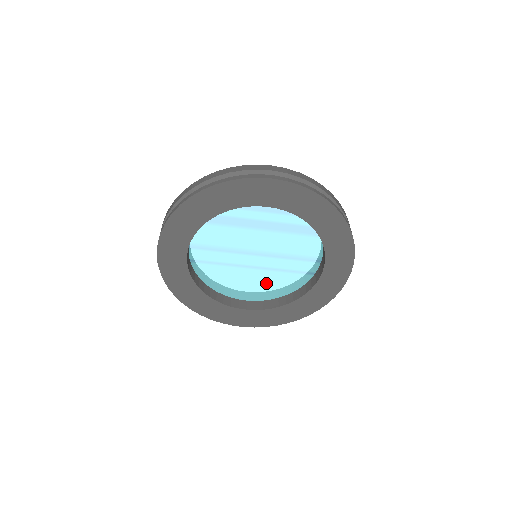
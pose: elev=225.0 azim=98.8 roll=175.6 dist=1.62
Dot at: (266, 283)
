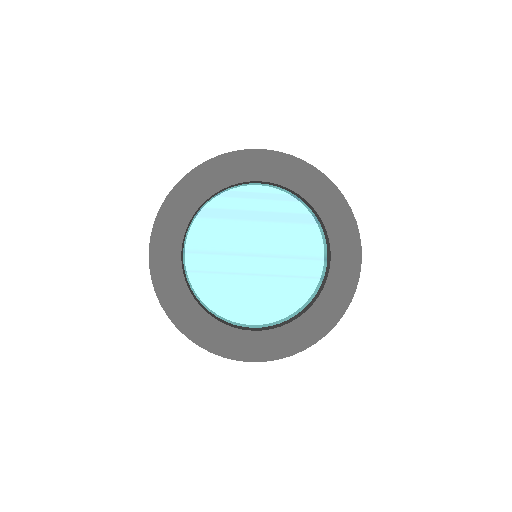
Dot at: (271, 298)
